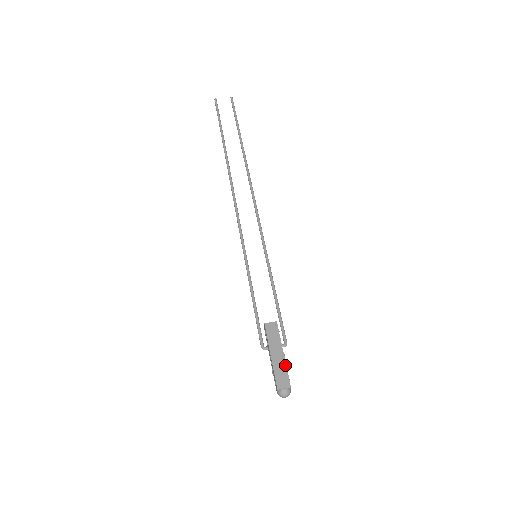
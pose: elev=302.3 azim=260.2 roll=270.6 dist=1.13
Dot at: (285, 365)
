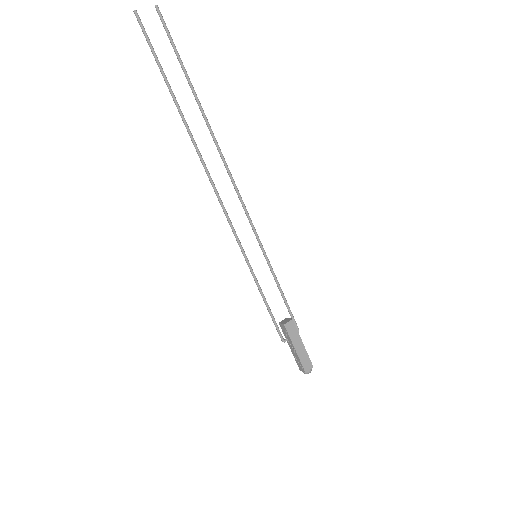
Dot at: (306, 353)
